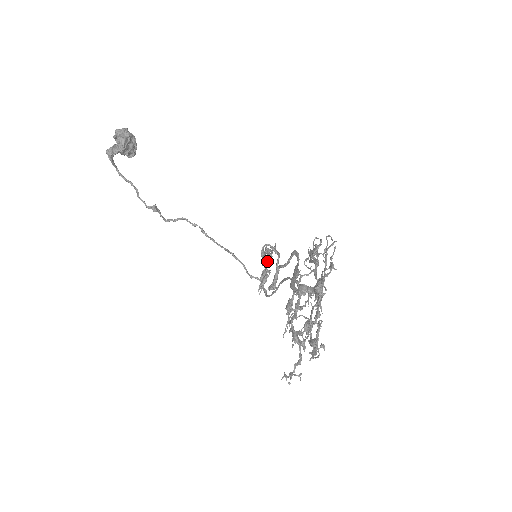
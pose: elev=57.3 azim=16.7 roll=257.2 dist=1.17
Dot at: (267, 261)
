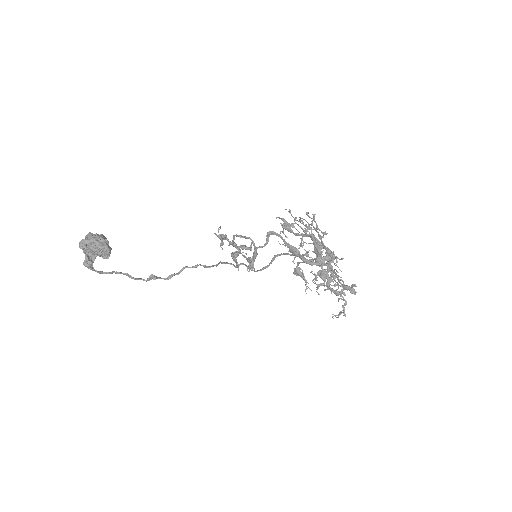
Dot at: occluded
